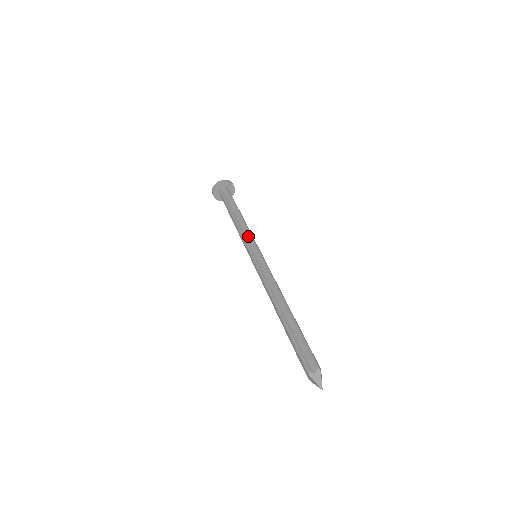
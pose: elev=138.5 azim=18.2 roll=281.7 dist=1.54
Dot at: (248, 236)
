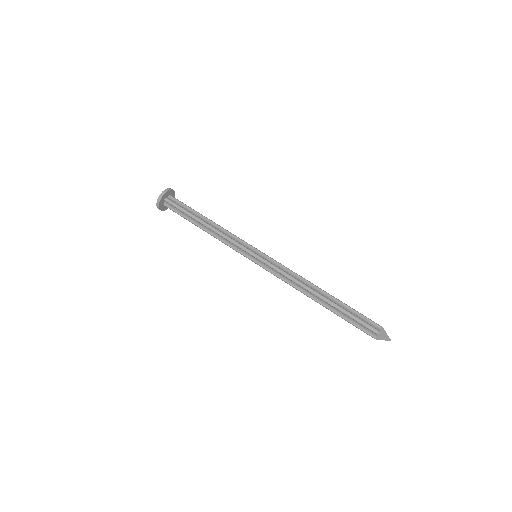
Dot at: (237, 239)
